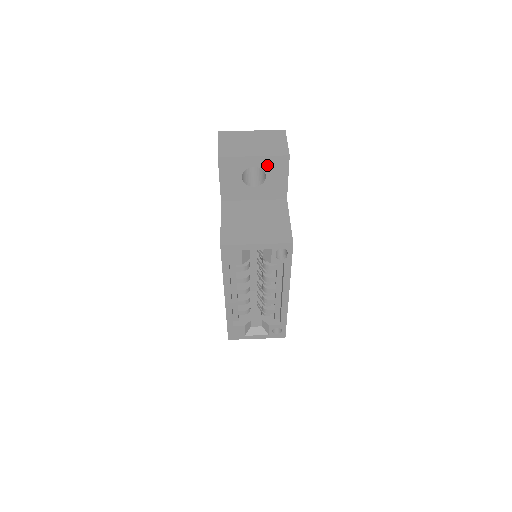
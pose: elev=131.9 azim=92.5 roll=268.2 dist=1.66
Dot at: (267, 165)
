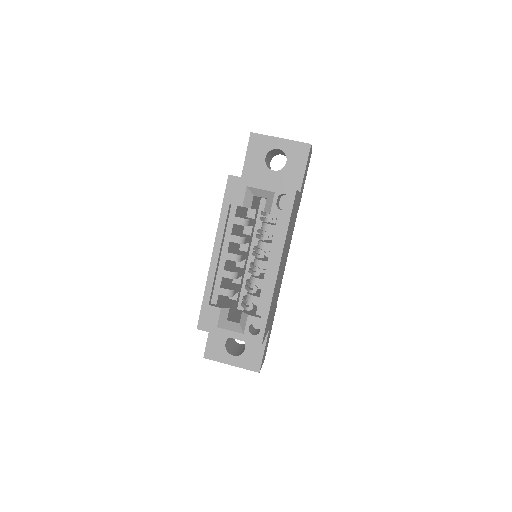
Dot at: (290, 150)
